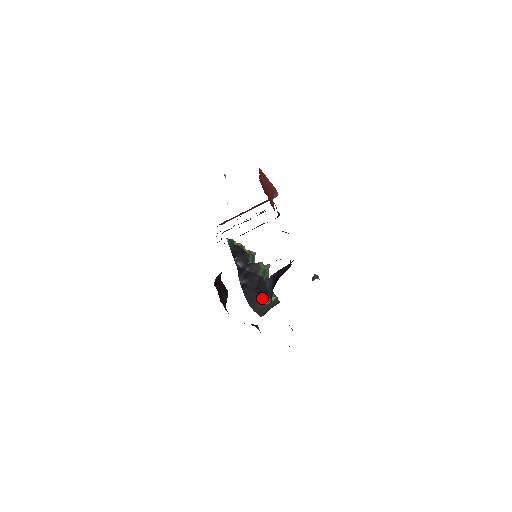
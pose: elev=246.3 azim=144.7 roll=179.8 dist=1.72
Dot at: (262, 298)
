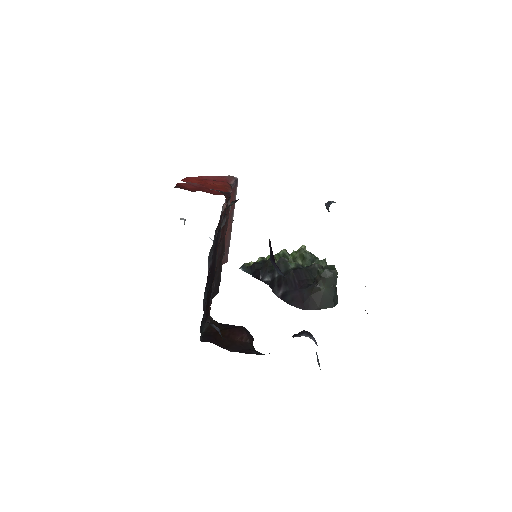
Dot at: (313, 288)
